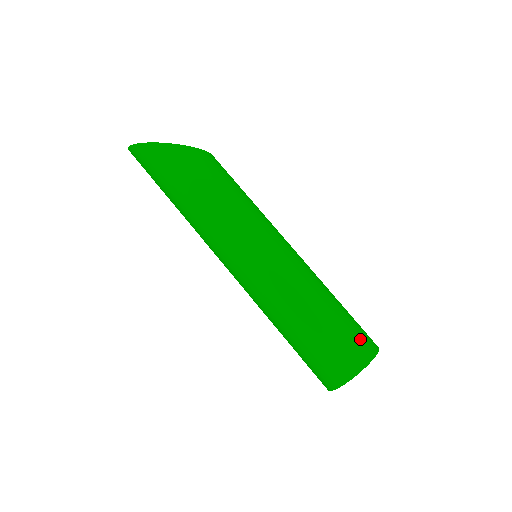
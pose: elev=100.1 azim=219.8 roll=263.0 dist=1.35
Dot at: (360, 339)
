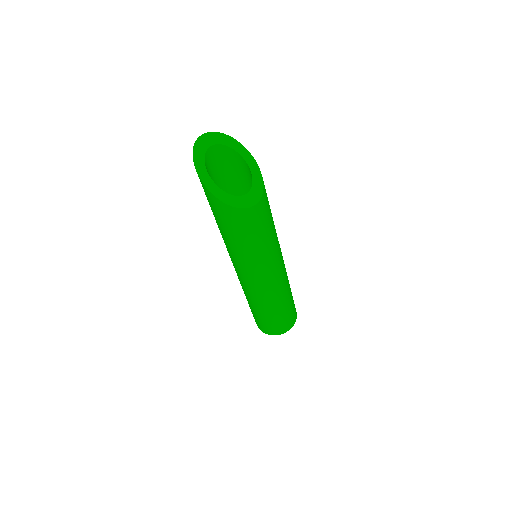
Dot at: (274, 328)
